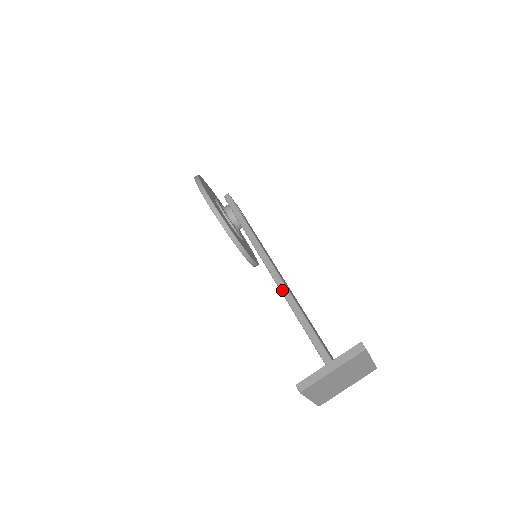
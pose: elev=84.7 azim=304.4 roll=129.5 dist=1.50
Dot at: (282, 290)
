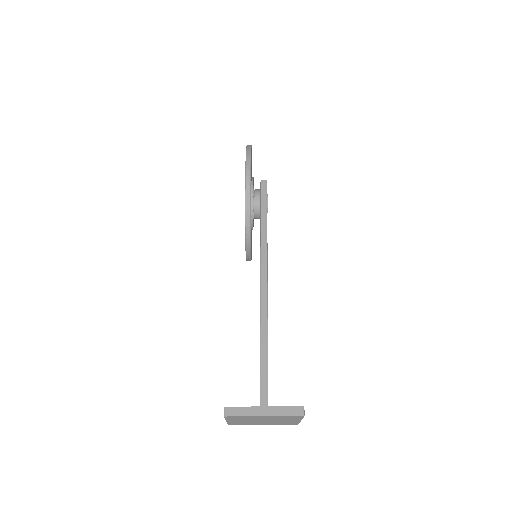
Dot at: (262, 308)
